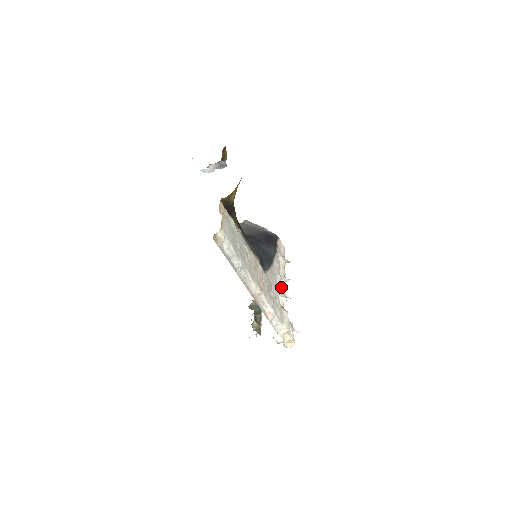
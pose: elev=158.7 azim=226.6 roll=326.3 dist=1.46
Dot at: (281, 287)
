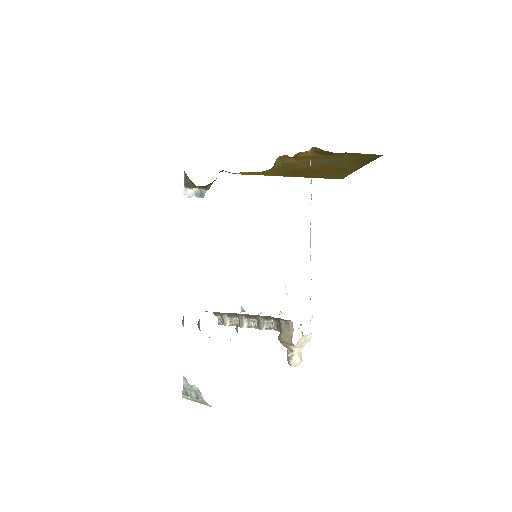
Dot at: occluded
